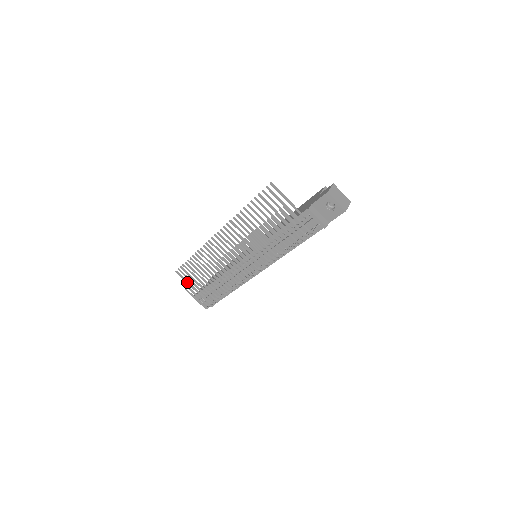
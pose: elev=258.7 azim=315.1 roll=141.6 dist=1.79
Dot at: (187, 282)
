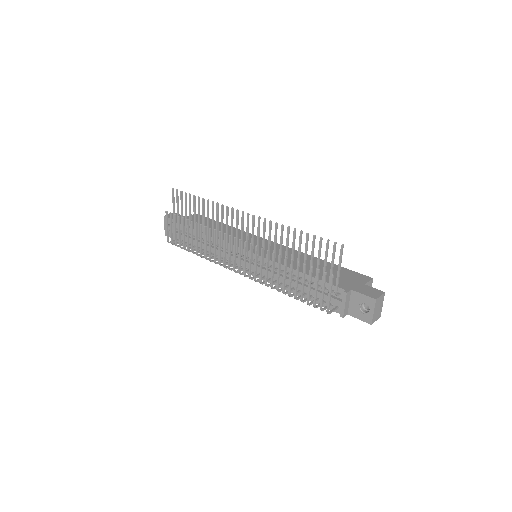
Dot at: (173, 206)
